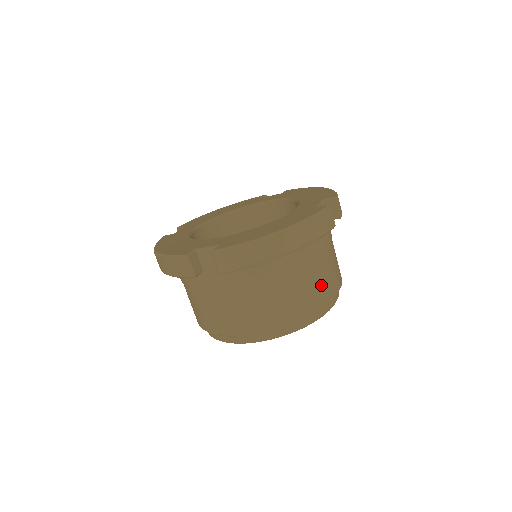
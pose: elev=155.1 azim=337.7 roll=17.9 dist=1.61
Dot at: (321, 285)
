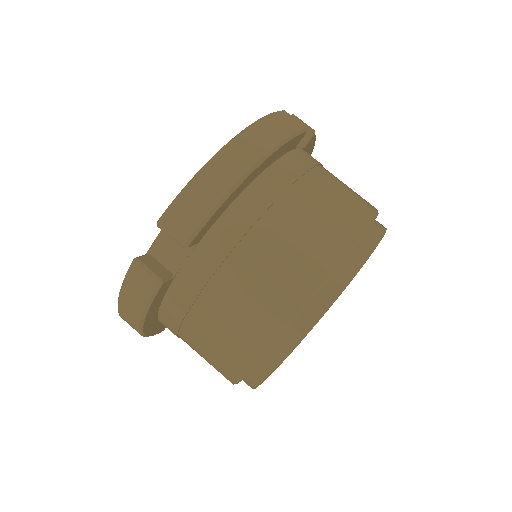
Dot at: (342, 204)
